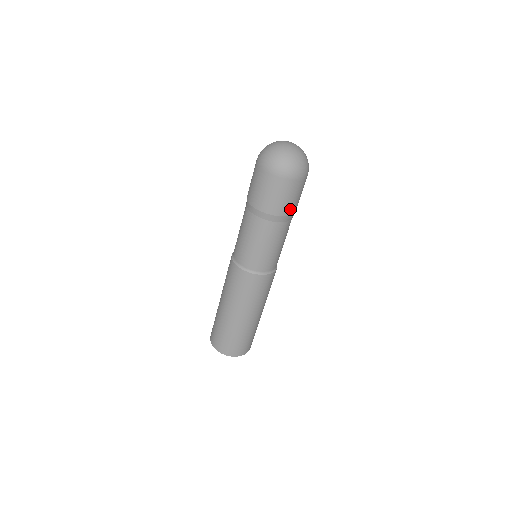
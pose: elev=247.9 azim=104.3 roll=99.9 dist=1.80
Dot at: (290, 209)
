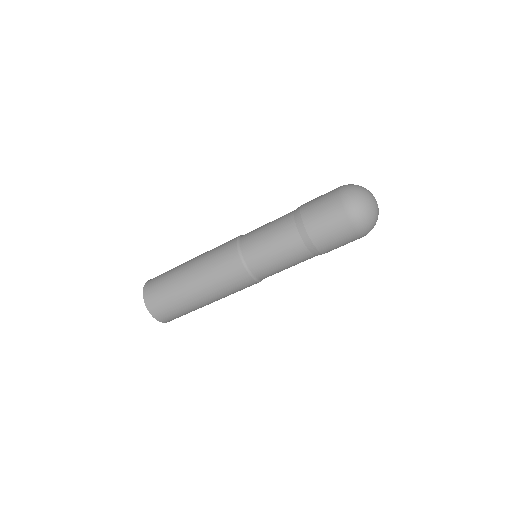
Dot at: (328, 250)
